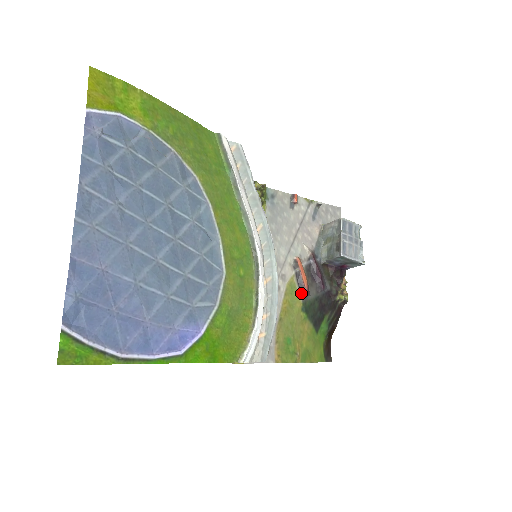
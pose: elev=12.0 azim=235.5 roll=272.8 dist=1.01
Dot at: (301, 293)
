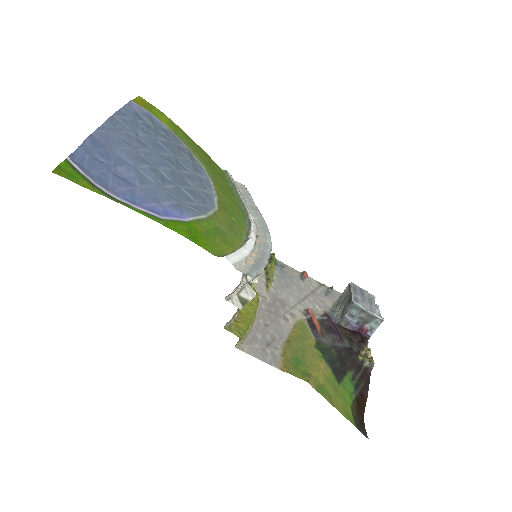
Dot at: (314, 334)
